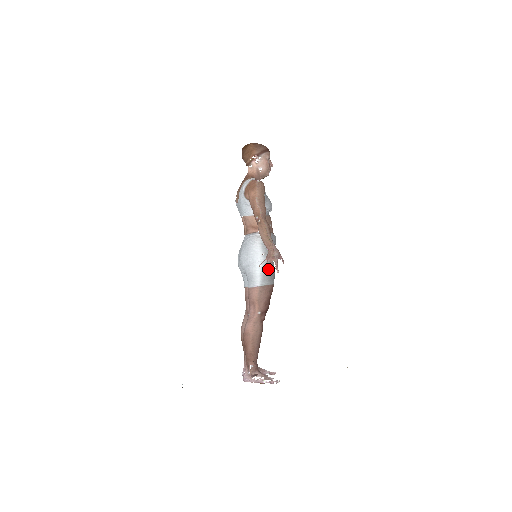
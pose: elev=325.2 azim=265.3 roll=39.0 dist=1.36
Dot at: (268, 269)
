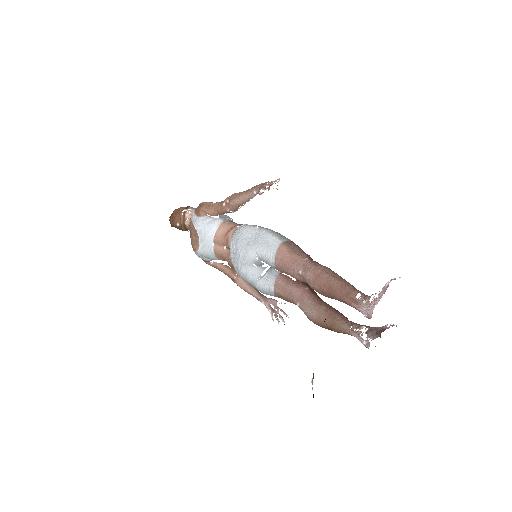
Dot at: (275, 232)
